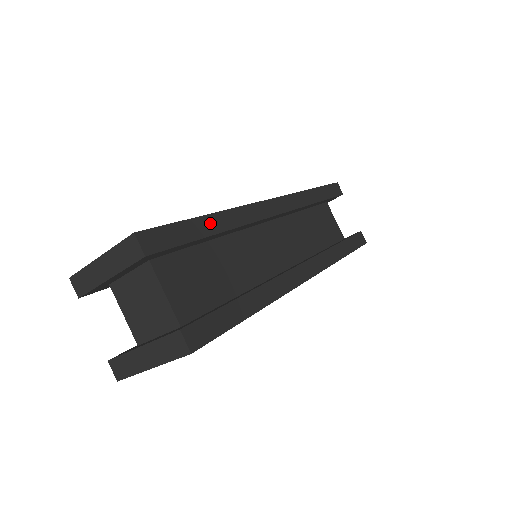
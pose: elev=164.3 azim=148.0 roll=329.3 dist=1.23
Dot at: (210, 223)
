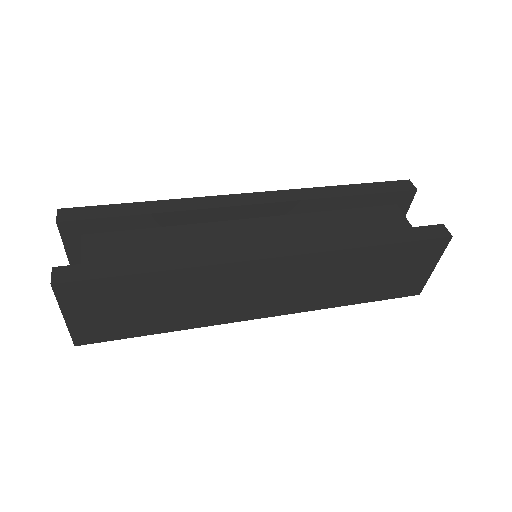
Dot at: (146, 207)
